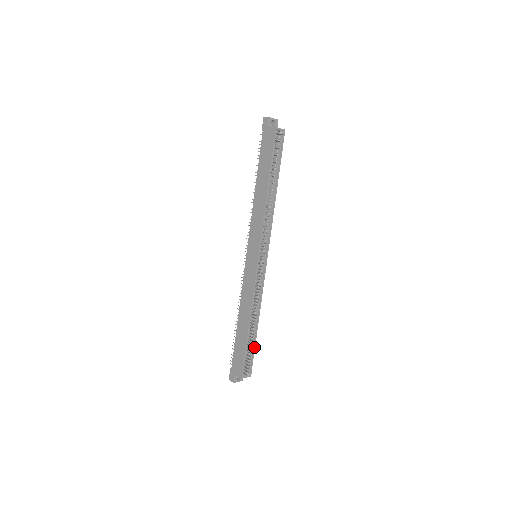
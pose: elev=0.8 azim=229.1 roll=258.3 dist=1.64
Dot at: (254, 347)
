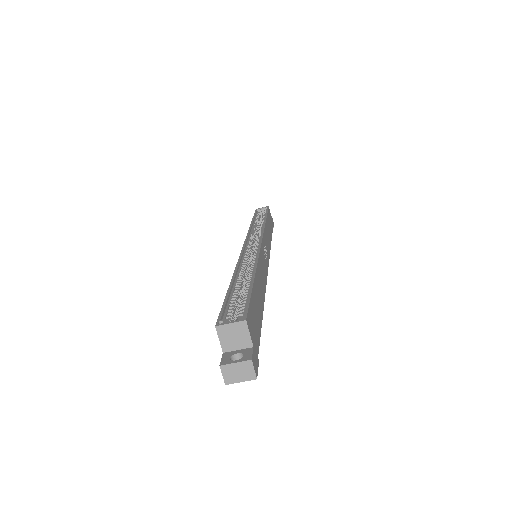
Dot at: (250, 291)
